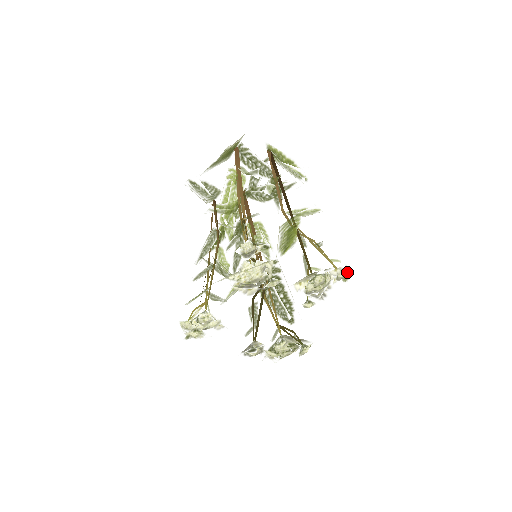
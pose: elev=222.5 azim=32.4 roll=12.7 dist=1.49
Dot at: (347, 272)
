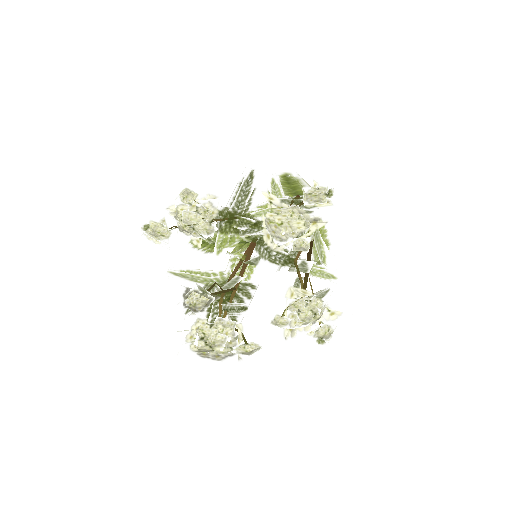
Dot at: (330, 334)
